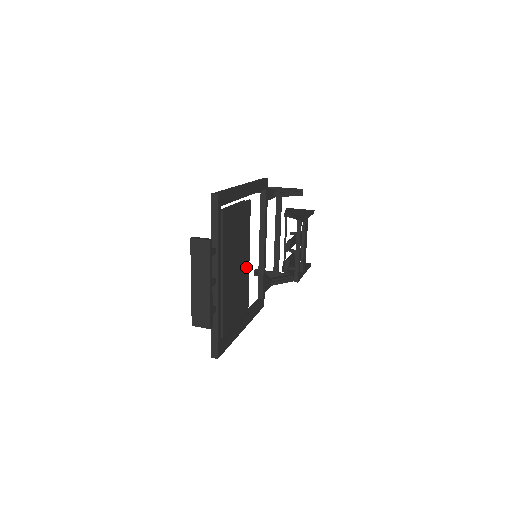
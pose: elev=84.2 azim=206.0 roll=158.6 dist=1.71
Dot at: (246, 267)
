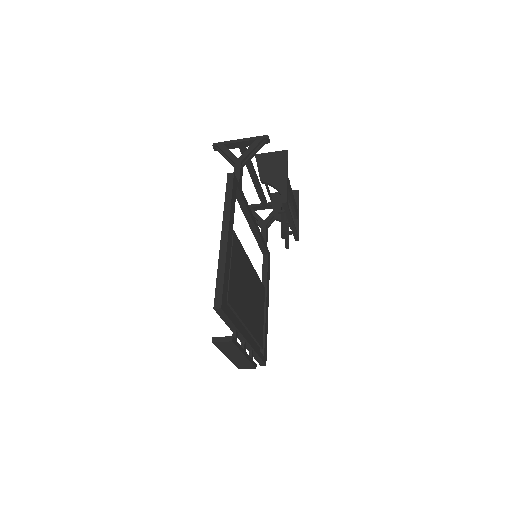
Dot at: (252, 274)
